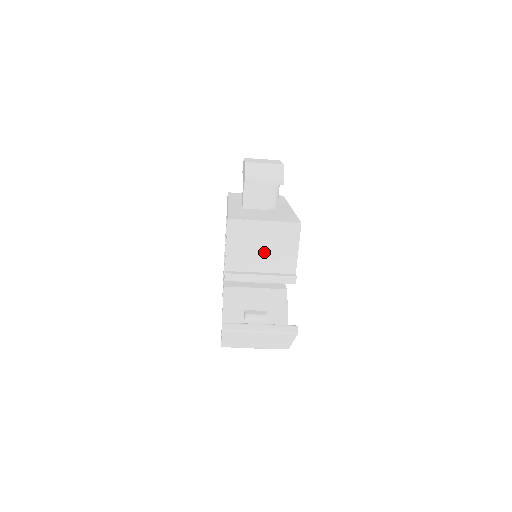
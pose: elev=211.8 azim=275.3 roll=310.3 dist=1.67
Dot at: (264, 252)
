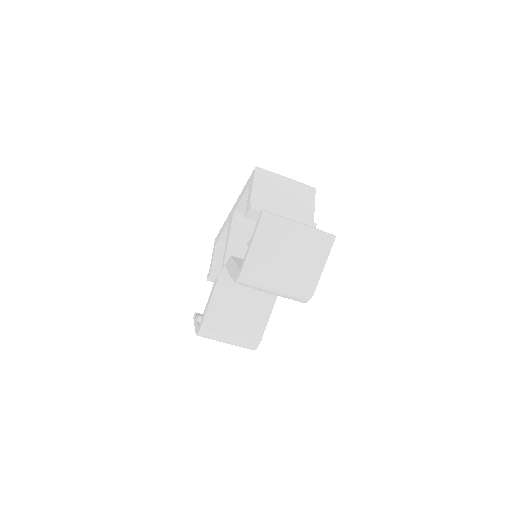
Dot at: (286, 200)
